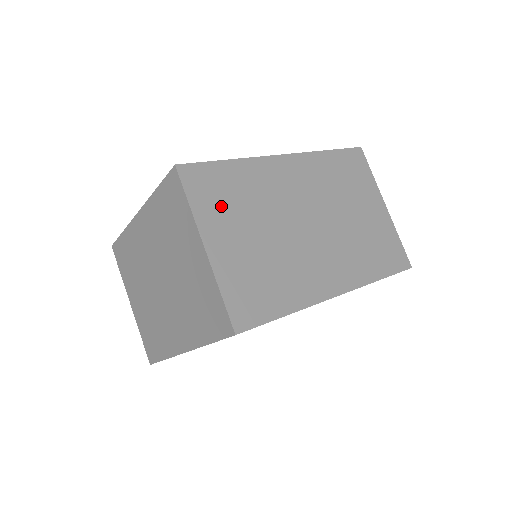
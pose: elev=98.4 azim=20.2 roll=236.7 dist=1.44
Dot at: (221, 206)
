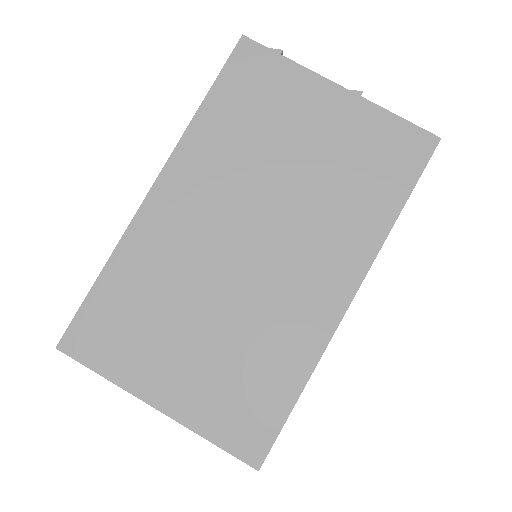
Dot at: (135, 341)
